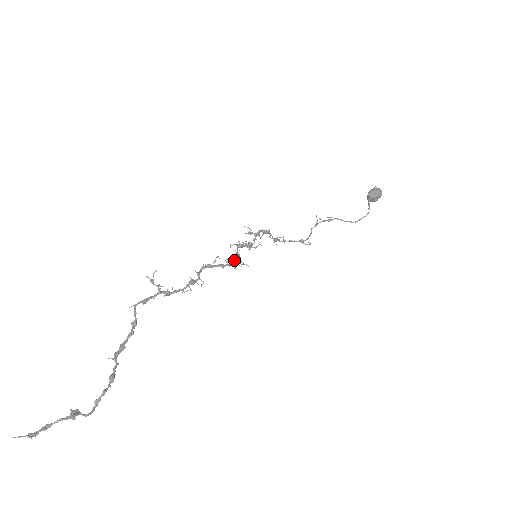
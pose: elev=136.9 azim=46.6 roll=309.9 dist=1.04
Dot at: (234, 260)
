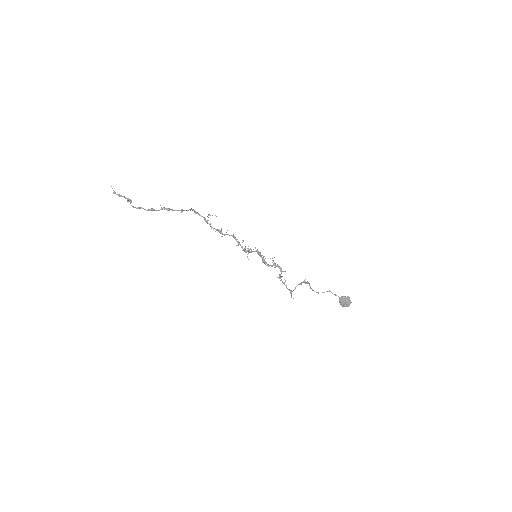
Dot at: (247, 250)
